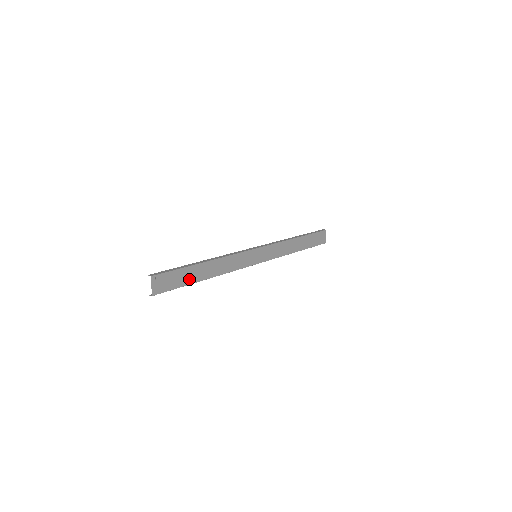
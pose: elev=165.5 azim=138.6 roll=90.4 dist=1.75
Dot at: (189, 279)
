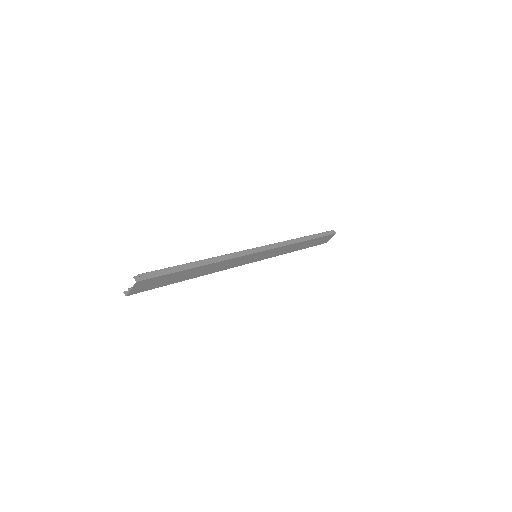
Dot at: (176, 279)
